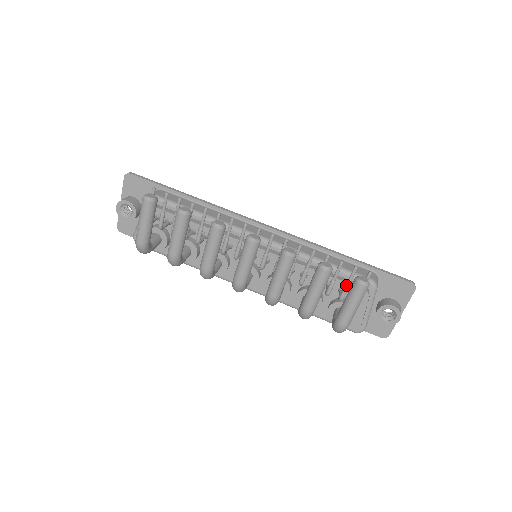
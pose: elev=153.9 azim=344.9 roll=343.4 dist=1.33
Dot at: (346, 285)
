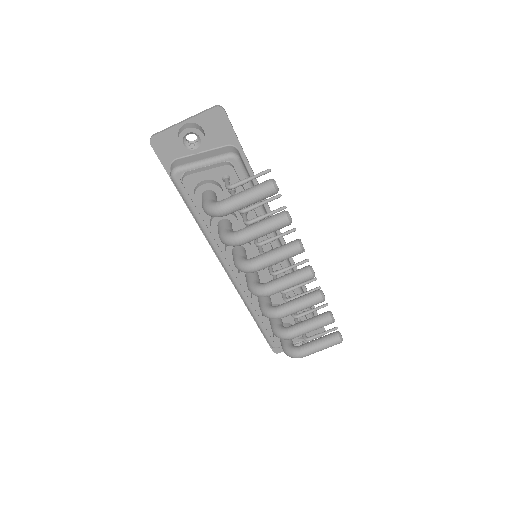
Dot at: occluded
